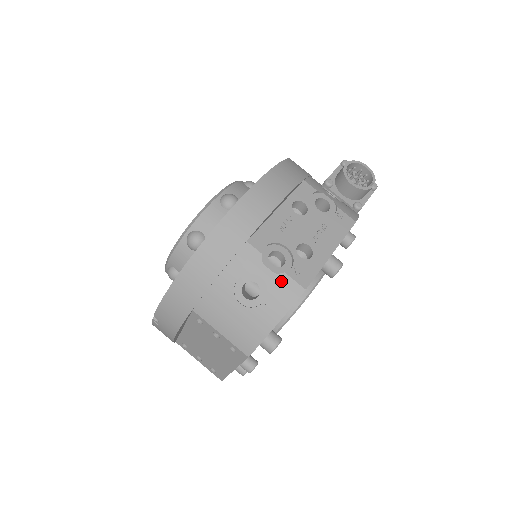
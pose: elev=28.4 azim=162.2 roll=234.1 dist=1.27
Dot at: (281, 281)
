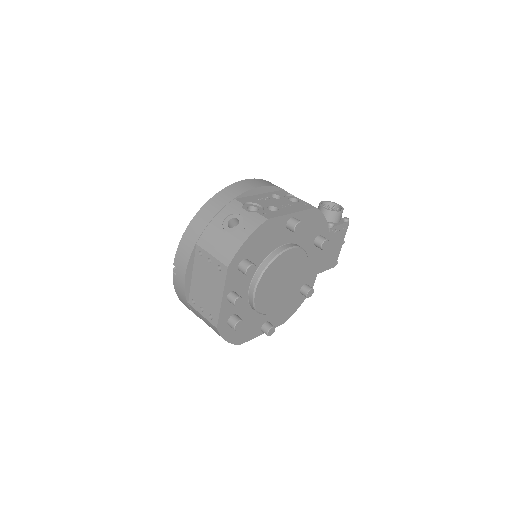
Dot at: (253, 216)
